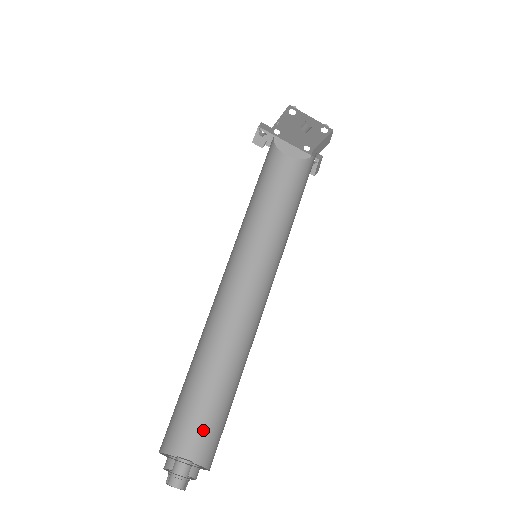
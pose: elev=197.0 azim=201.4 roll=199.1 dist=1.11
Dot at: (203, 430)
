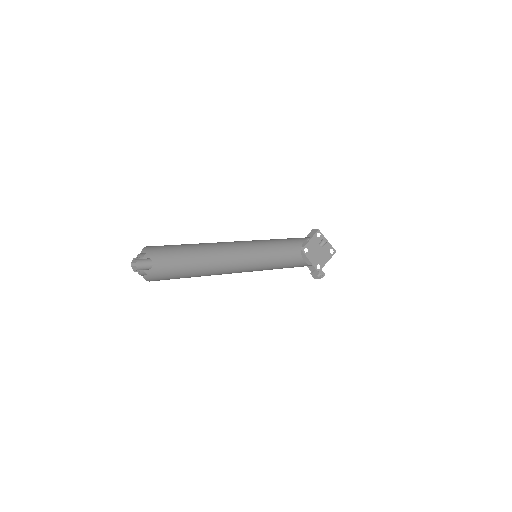
Dot at: (165, 279)
